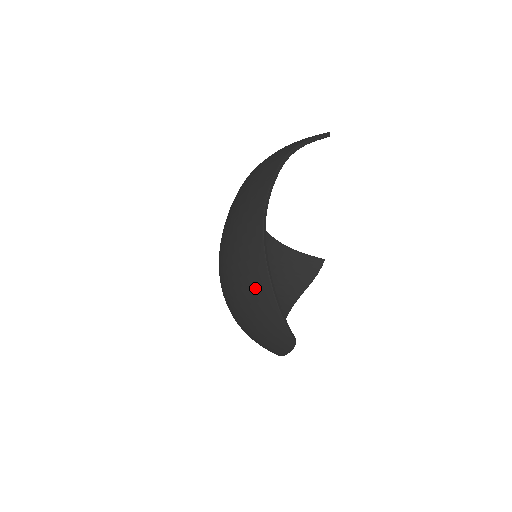
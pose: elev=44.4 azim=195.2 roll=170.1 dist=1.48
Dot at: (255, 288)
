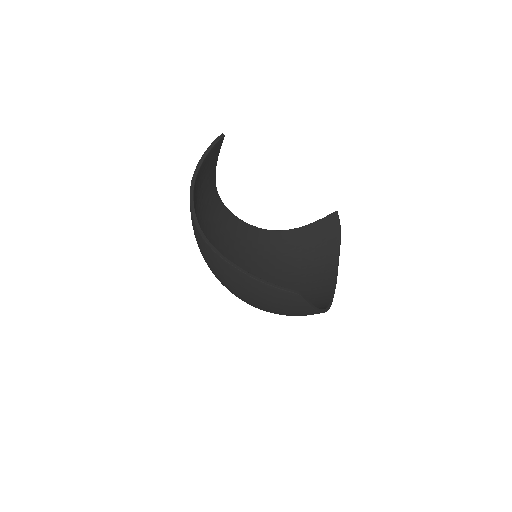
Dot at: (235, 280)
